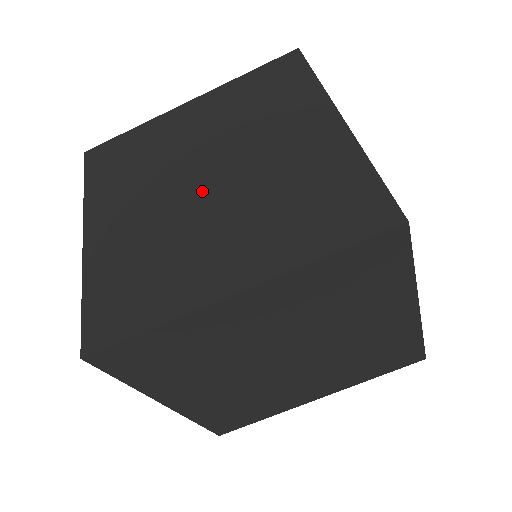
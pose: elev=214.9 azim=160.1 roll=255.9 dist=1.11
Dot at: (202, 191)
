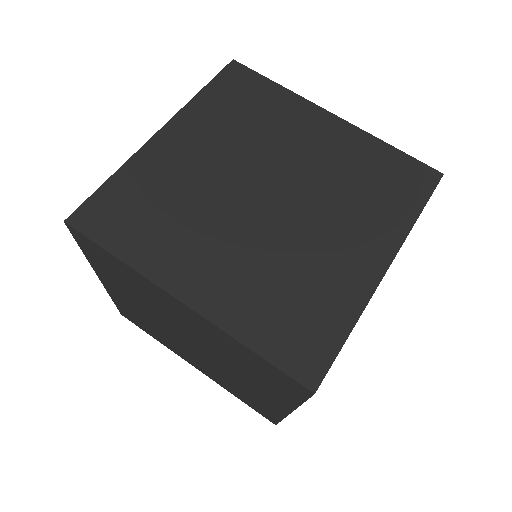
Dot at: (274, 208)
